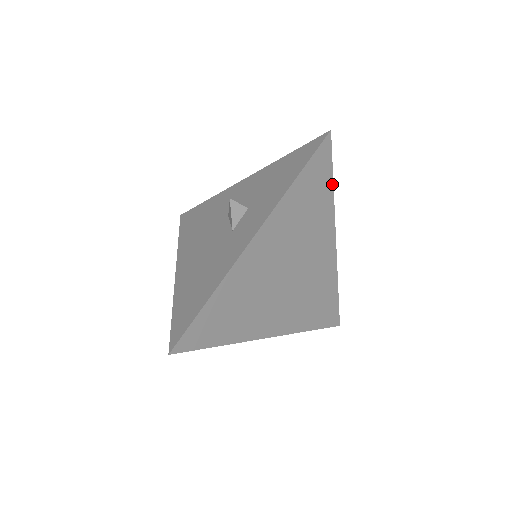
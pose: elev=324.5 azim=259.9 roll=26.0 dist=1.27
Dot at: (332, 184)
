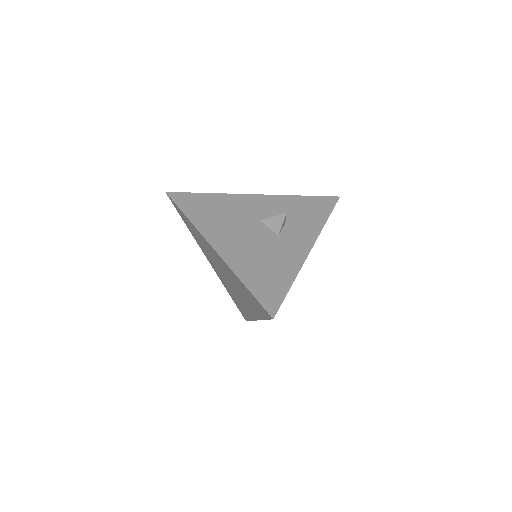
Dot at: occluded
